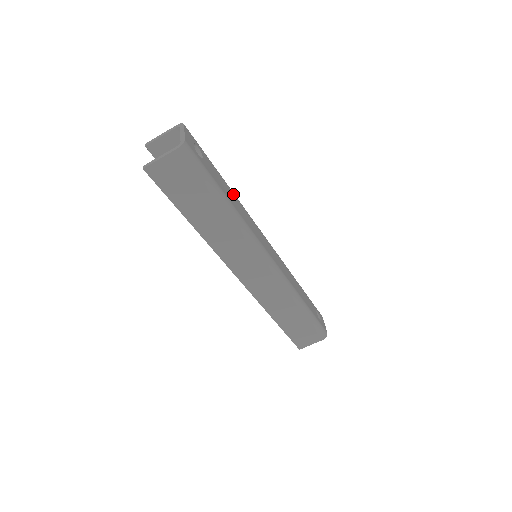
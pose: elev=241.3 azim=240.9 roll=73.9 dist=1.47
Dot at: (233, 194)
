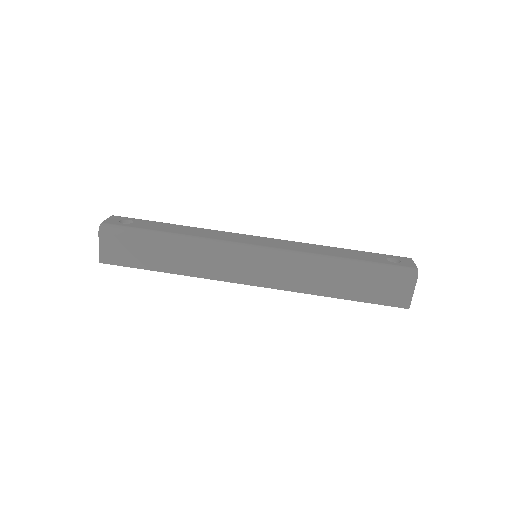
Dot at: (187, 227)
